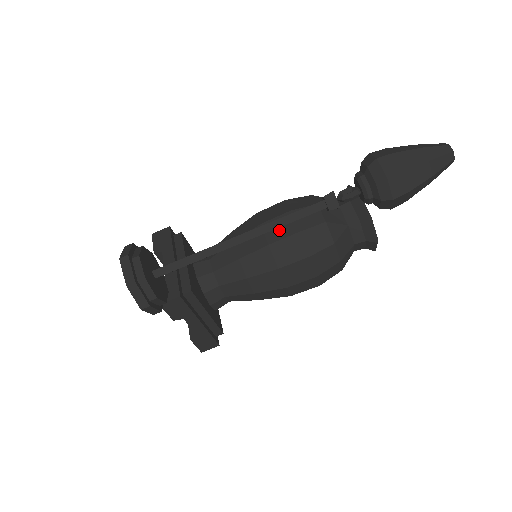
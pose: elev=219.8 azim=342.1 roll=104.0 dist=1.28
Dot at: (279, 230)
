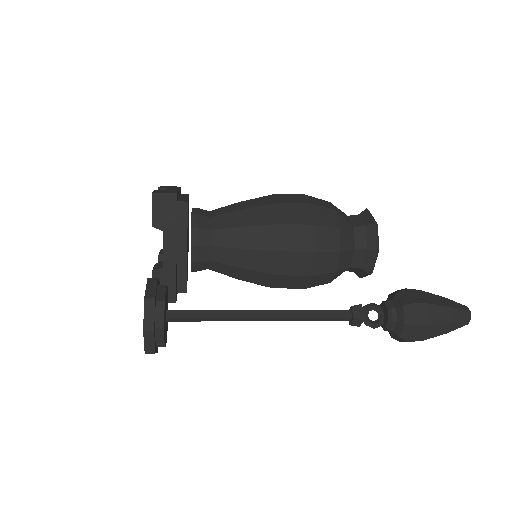
Dot at: (293, 266)
